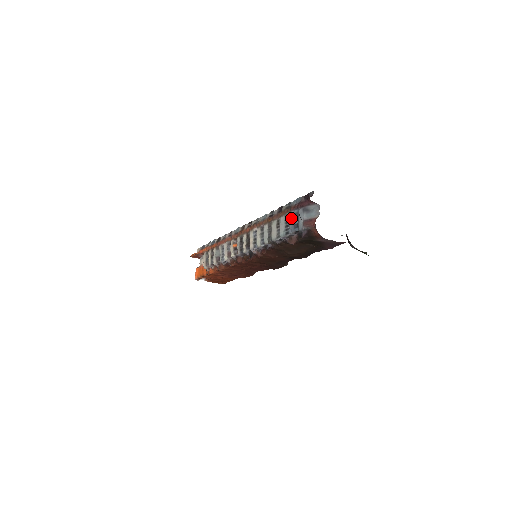
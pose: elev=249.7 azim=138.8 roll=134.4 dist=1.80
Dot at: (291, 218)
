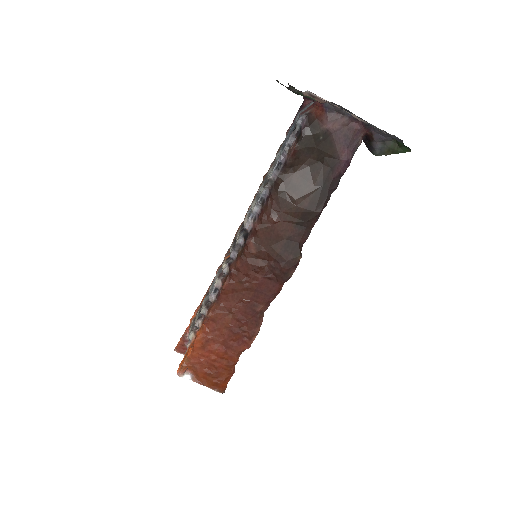
Dot at: (287, 135)
